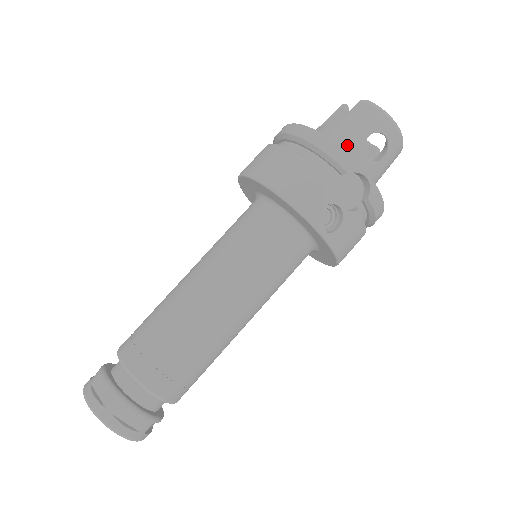
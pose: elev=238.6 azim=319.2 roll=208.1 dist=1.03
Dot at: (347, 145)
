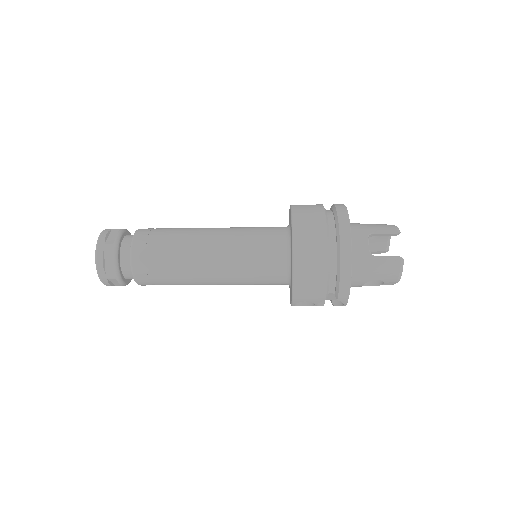
Dot at: (360, 275)
